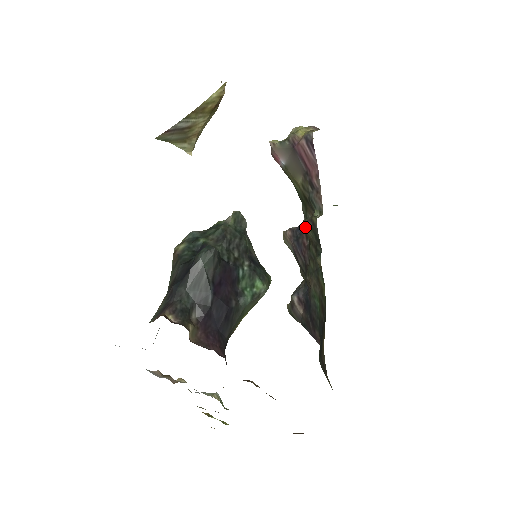
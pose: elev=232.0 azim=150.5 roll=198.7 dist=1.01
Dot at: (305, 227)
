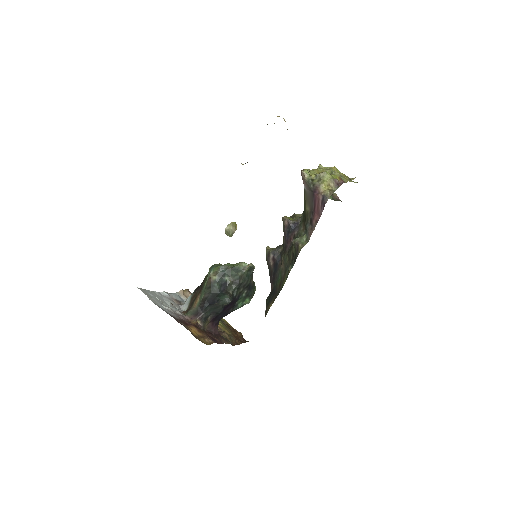
Dot at: (293, 244)
